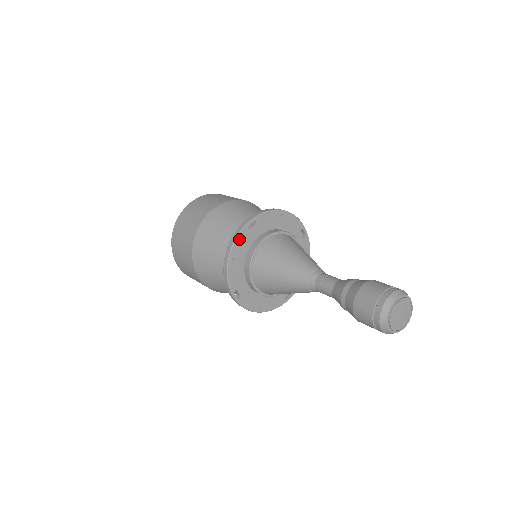
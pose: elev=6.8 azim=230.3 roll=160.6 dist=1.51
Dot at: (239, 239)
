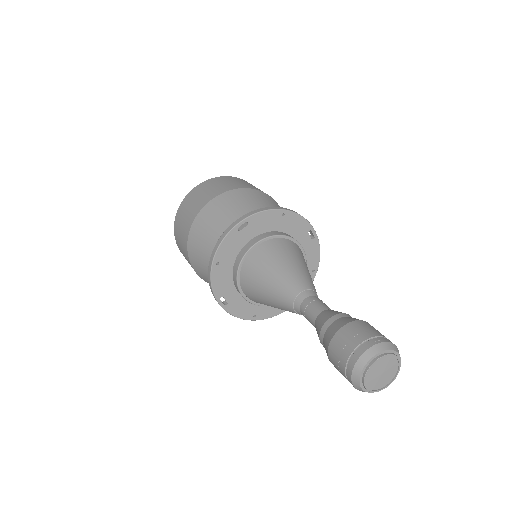
Dot at: (226, 242)
